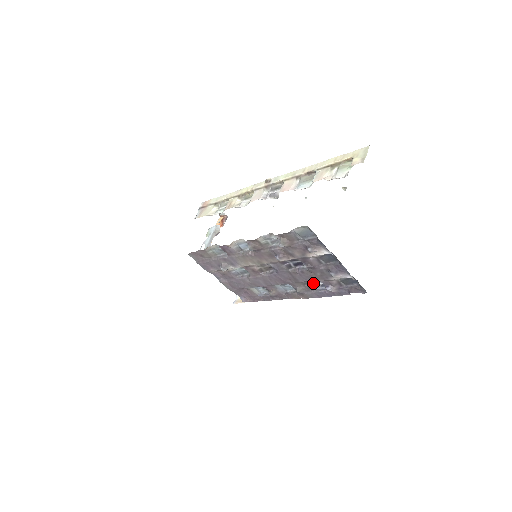
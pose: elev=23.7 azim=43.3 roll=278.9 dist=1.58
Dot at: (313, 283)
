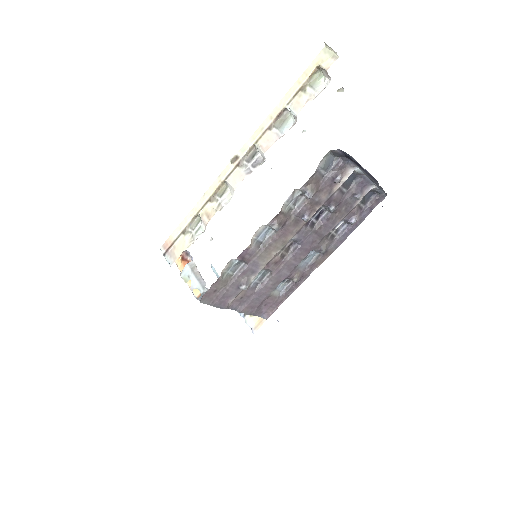
Dot at: (334, 229)
